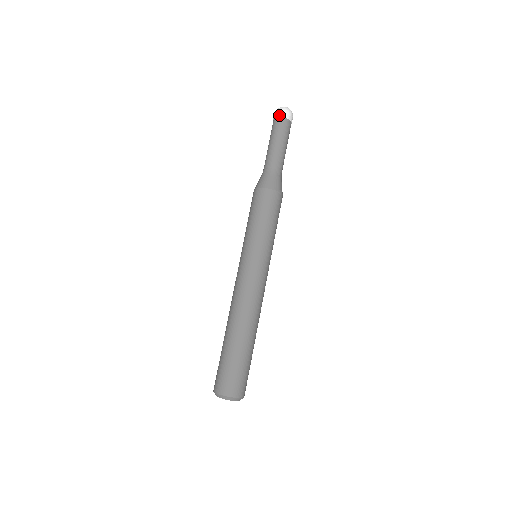
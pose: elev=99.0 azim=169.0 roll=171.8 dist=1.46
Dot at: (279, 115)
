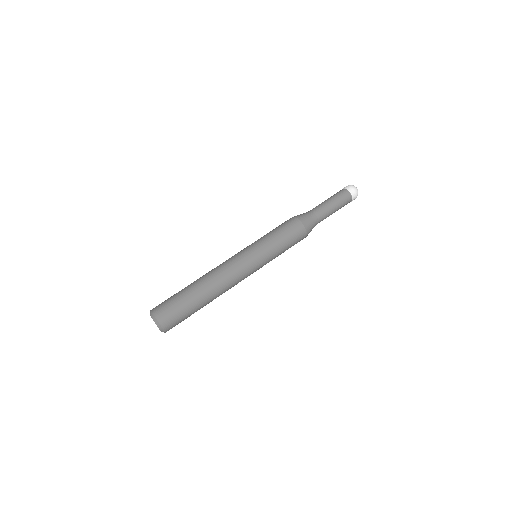
Dot at: (350, 190)
